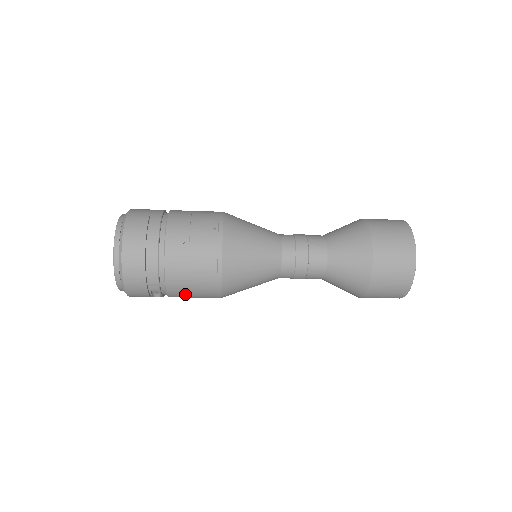
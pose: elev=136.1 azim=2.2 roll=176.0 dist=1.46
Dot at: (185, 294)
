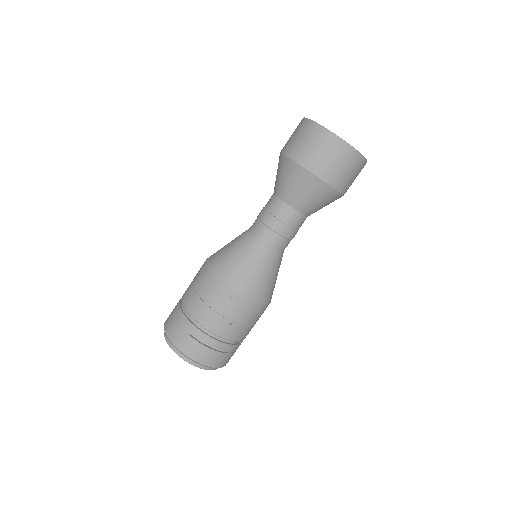
Dot at: occluded
